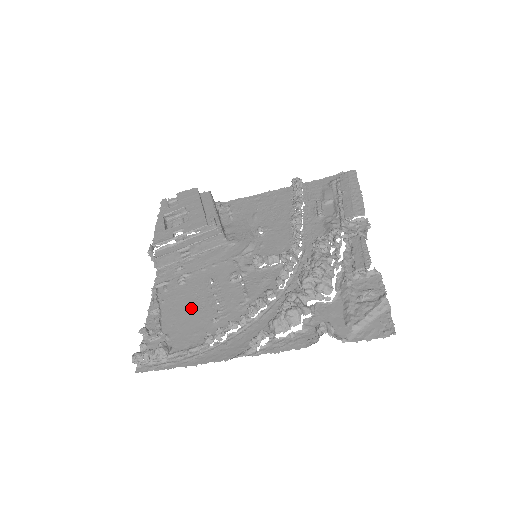
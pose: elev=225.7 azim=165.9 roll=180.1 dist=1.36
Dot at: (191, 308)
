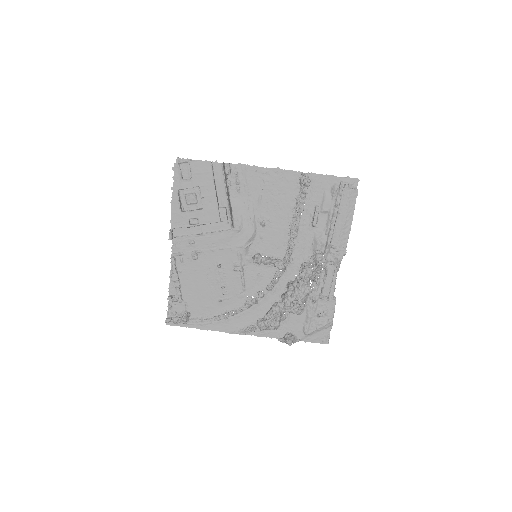
Dot at: (203, 285)
